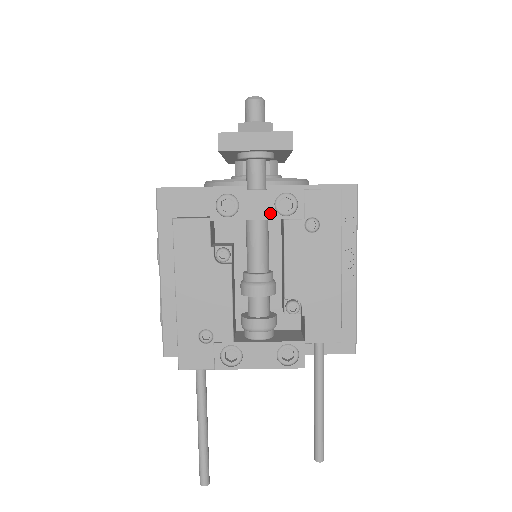
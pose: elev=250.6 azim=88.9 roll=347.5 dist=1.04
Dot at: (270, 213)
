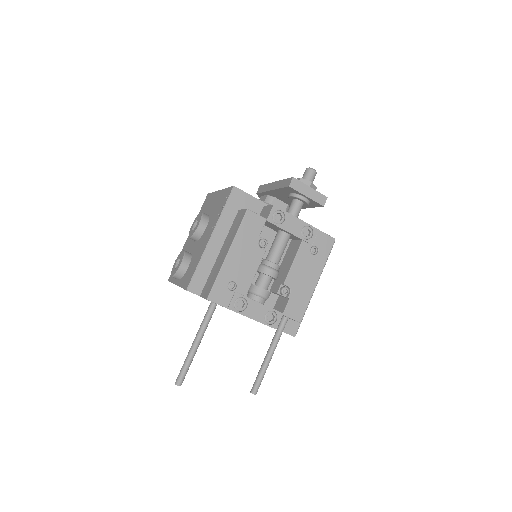
Dot at: (298, 233)
